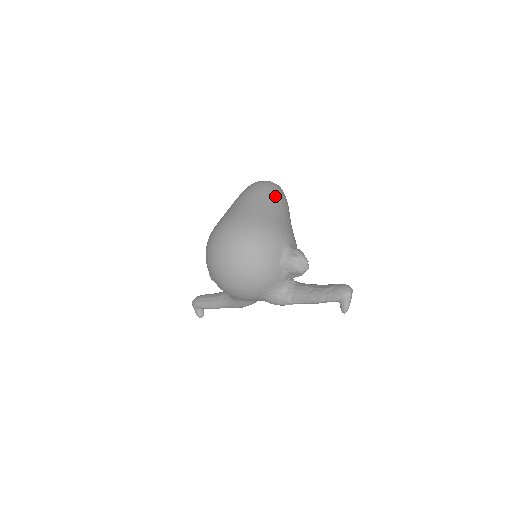
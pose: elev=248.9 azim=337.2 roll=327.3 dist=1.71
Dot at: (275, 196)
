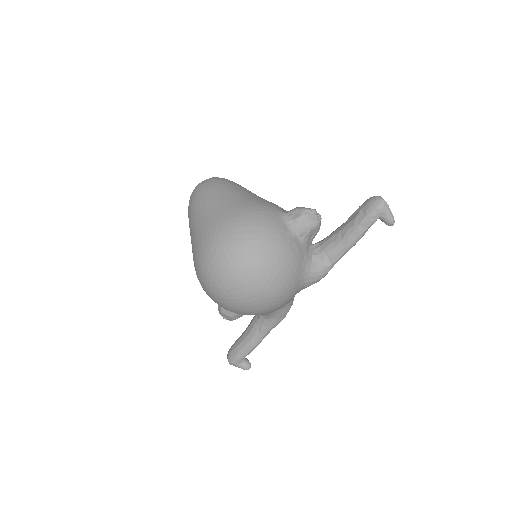
Dot at: (224, 185)
